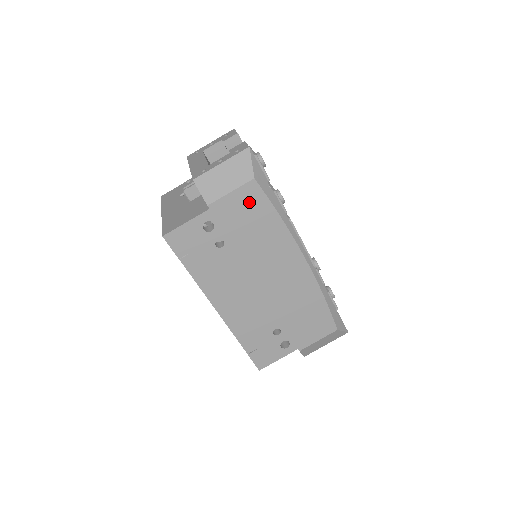
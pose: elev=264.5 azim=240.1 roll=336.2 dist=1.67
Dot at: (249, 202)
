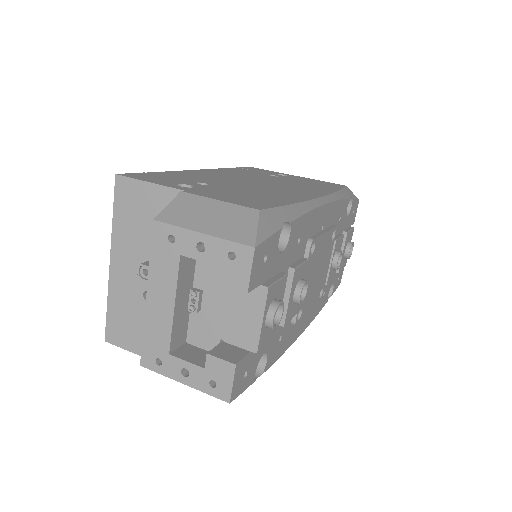
Dot at: (327, 184)
